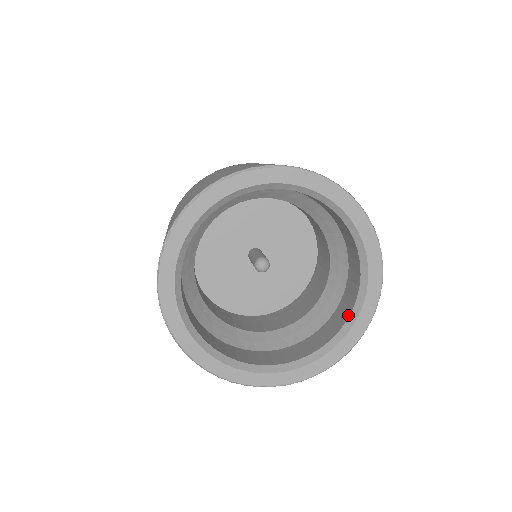
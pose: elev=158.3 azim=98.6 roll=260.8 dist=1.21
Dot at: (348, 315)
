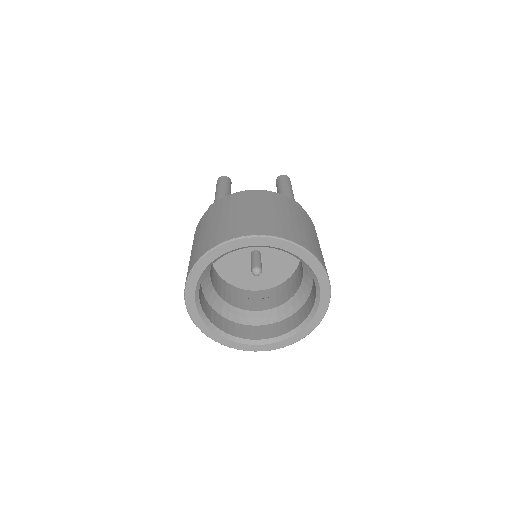
Dot at: (307, 316)
